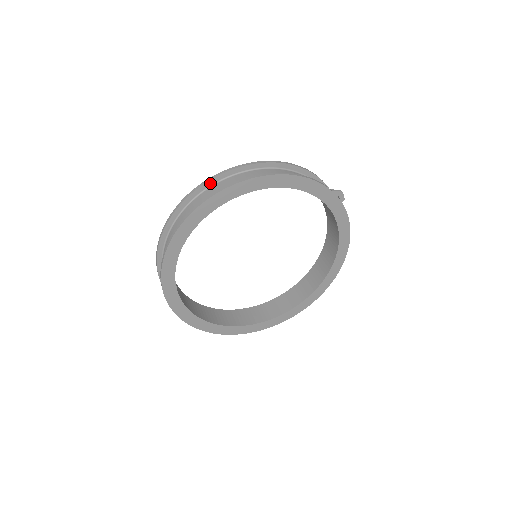
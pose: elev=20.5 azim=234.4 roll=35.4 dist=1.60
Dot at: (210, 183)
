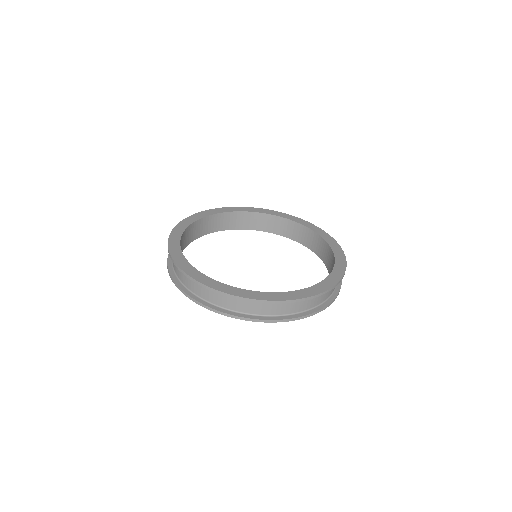
Dot at: occluded
